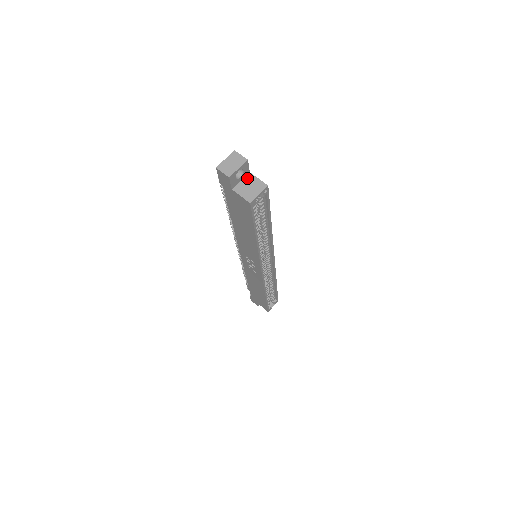
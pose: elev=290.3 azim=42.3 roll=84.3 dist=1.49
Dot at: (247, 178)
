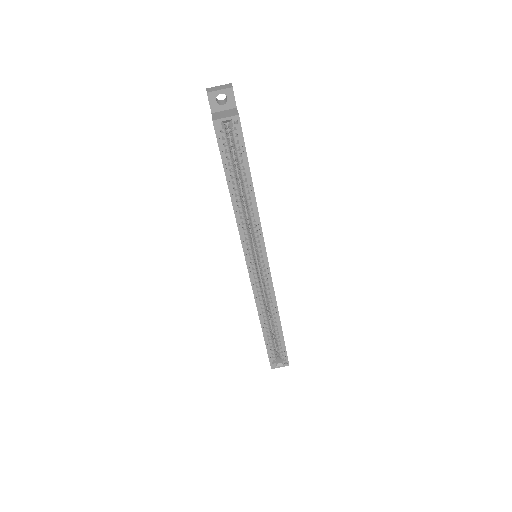
Dot at: (230, 110)
